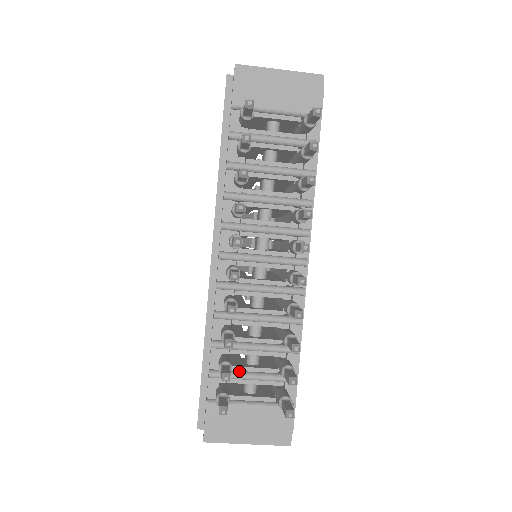
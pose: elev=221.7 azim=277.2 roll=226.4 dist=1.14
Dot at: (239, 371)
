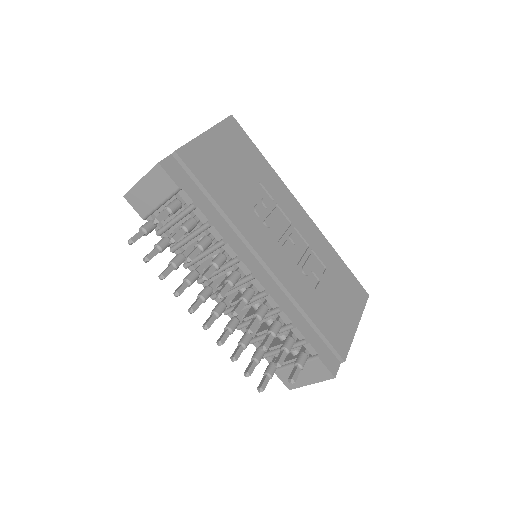
Dot at: (275, 349)
